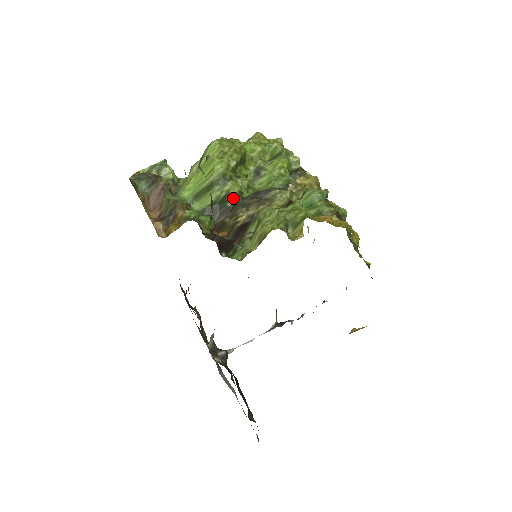
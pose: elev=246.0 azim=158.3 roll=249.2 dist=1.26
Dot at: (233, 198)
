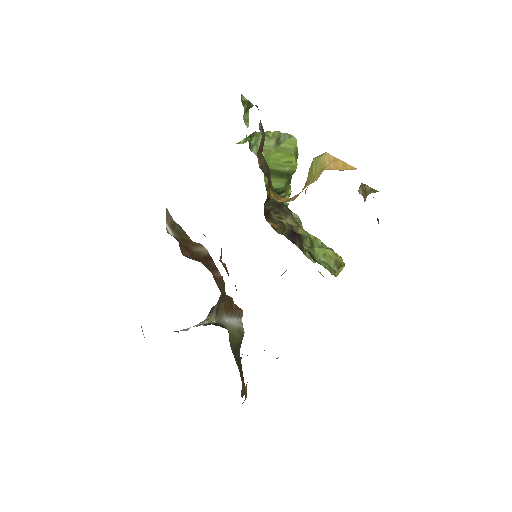
Dot at: occluded
